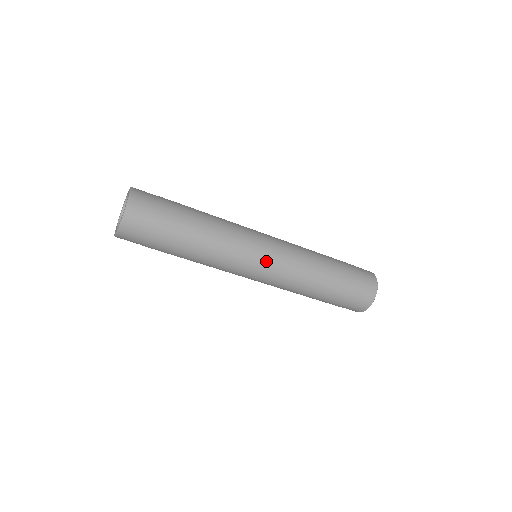
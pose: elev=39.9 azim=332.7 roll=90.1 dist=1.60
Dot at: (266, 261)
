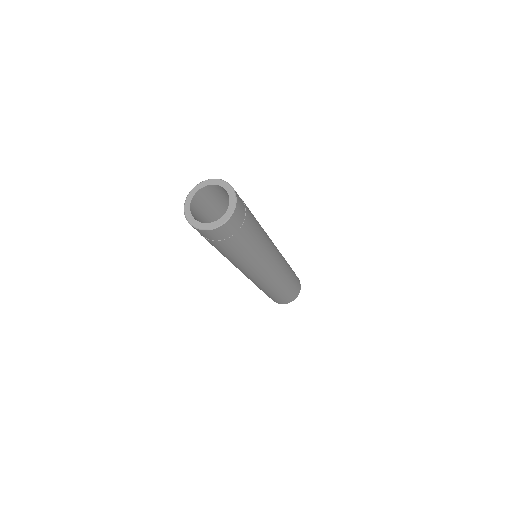
Dot at: (275, 265)
